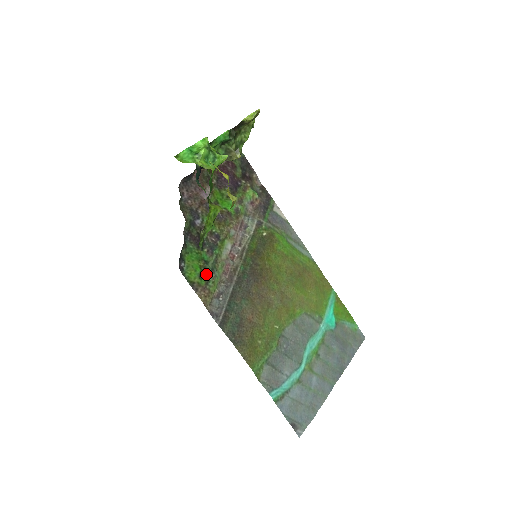
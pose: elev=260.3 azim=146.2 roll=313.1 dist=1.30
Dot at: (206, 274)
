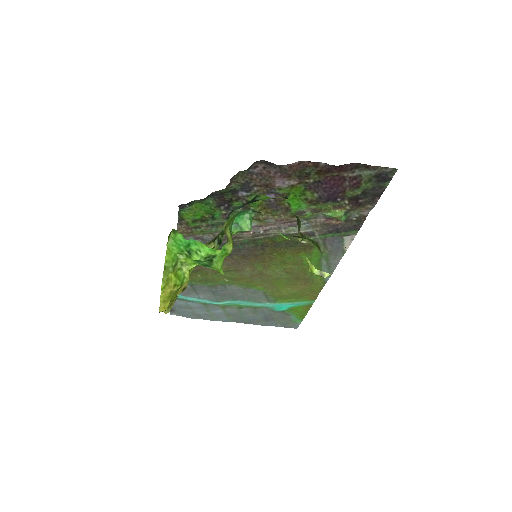
Dot at: (203, 223)
